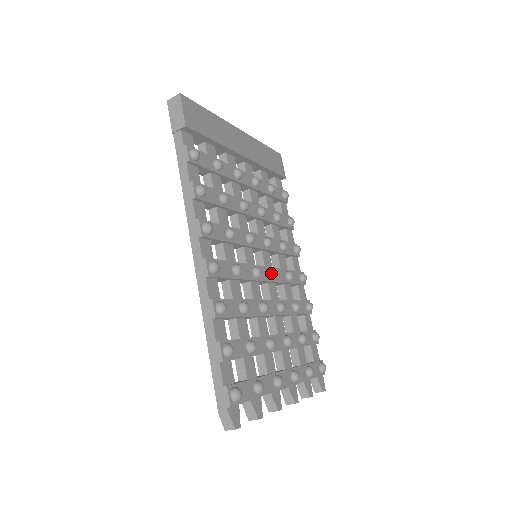
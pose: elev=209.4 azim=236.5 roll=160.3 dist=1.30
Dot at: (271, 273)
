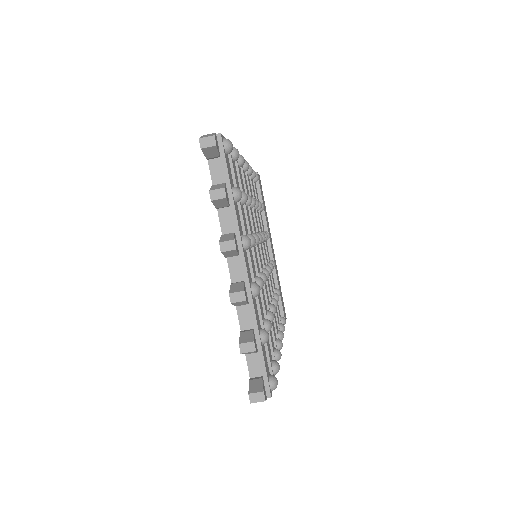
Dot at: (264, 268)
